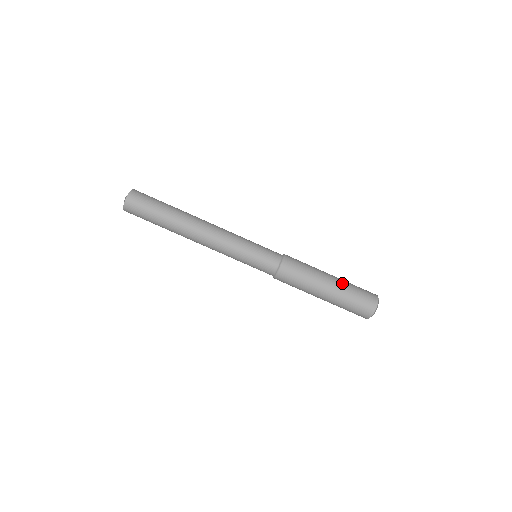
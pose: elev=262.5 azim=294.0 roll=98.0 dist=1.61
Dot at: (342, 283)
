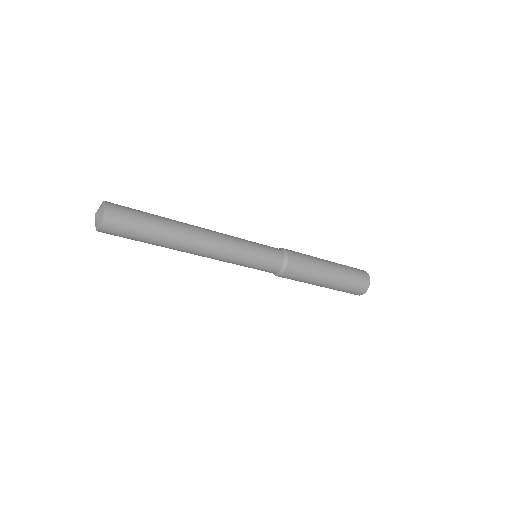
Dot at: (331, 288)
